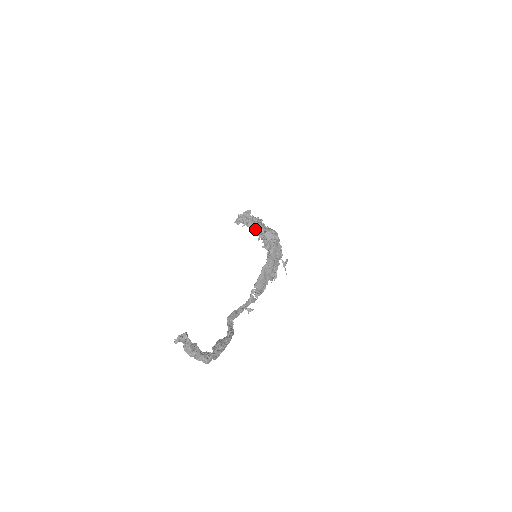
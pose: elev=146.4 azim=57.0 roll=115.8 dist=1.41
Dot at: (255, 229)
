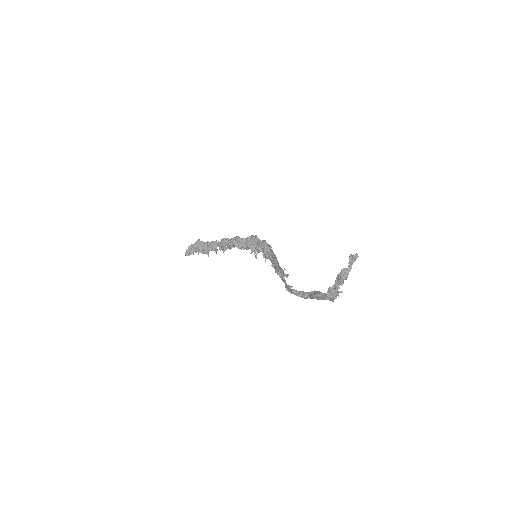
Dot at: (232, 242)
